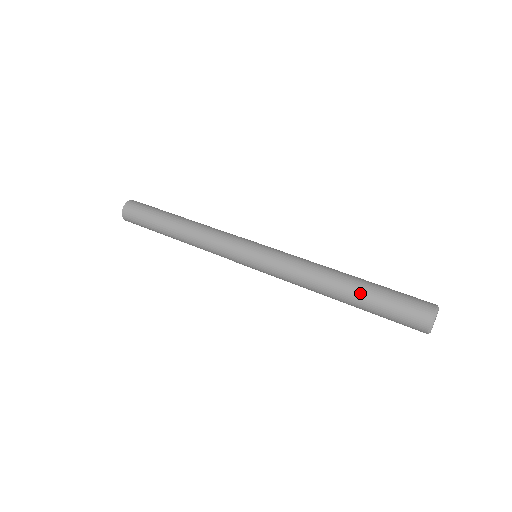
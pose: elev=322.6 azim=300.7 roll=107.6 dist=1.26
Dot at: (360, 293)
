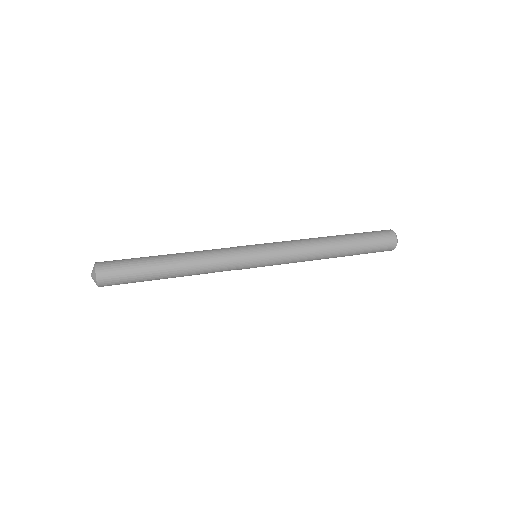
Dot at: (350, 240)
